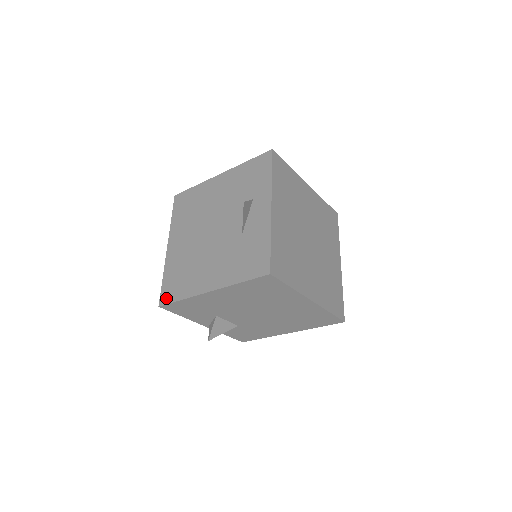
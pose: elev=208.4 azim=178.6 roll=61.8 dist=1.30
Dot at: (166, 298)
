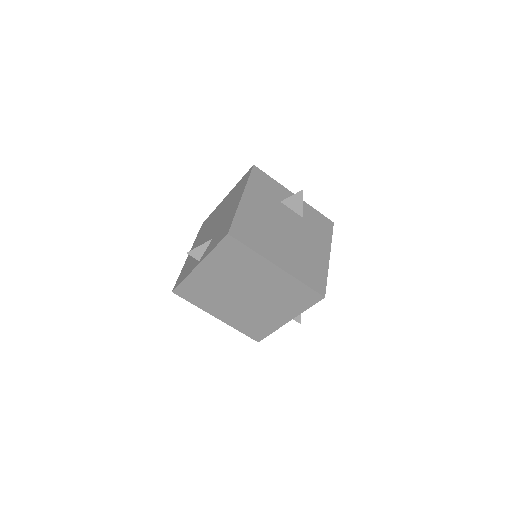
Dot at: (202, 225)
